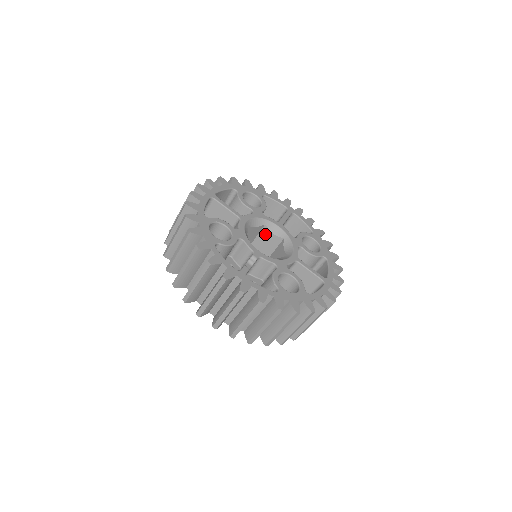
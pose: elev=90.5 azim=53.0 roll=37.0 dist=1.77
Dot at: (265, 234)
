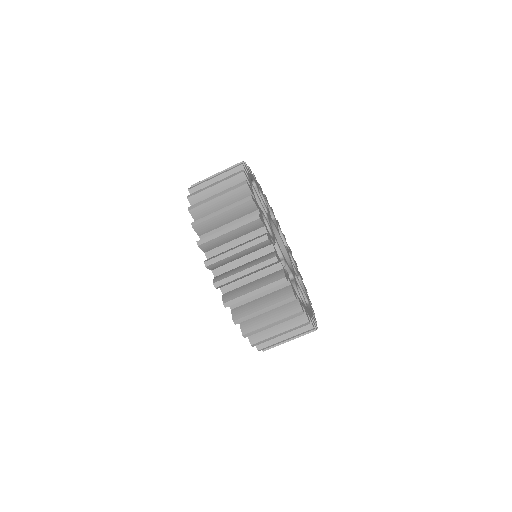
Dot at: occluded
